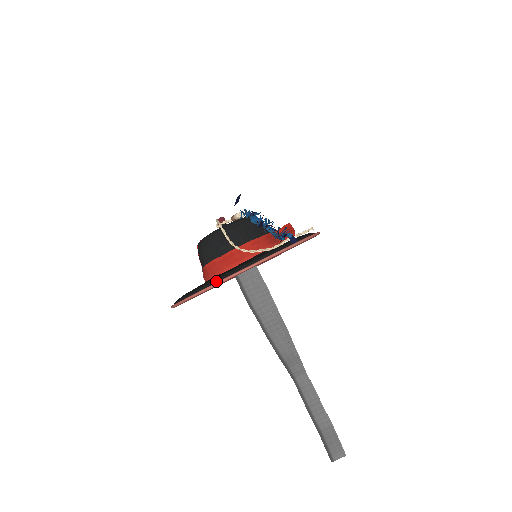
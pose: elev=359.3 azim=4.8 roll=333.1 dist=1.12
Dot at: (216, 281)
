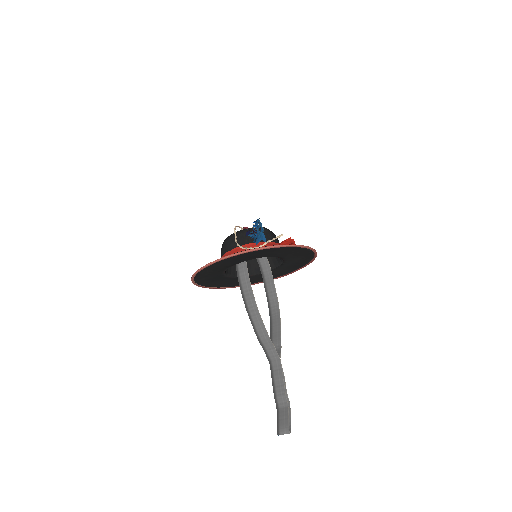
Dot at: (211, 262)
